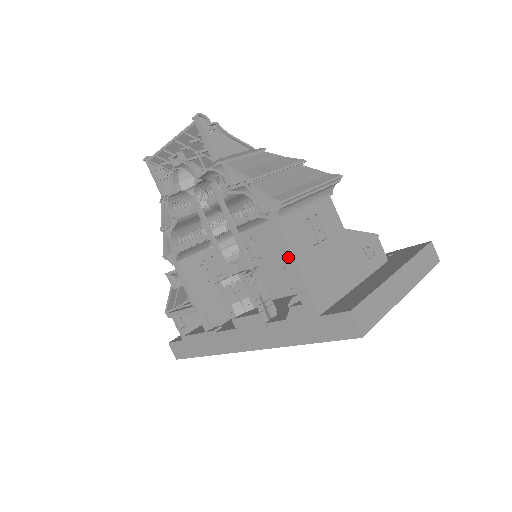
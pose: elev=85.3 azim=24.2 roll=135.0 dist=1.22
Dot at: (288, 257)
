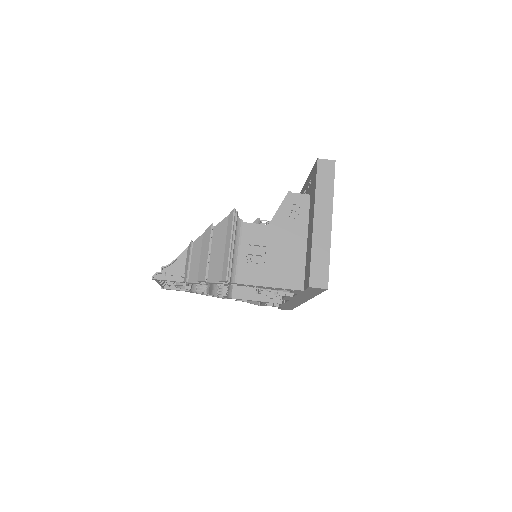
Dot at: (260, 287)
